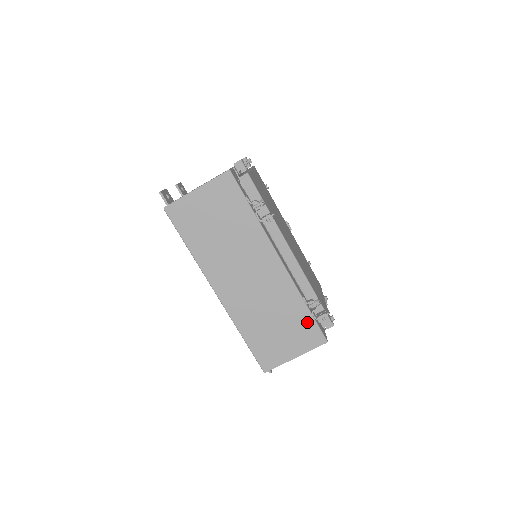
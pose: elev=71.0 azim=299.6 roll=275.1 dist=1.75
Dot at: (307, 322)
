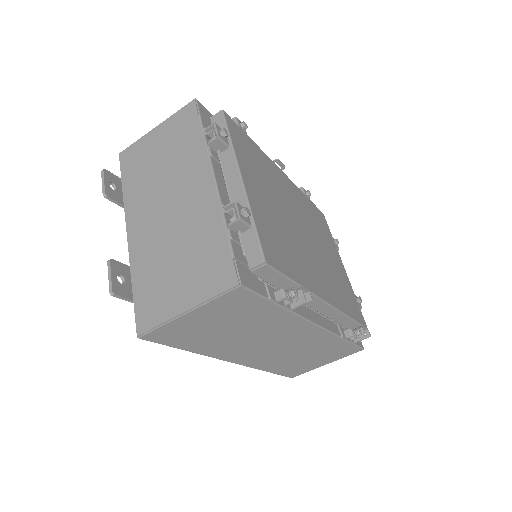
Dot at: (343, 347)
